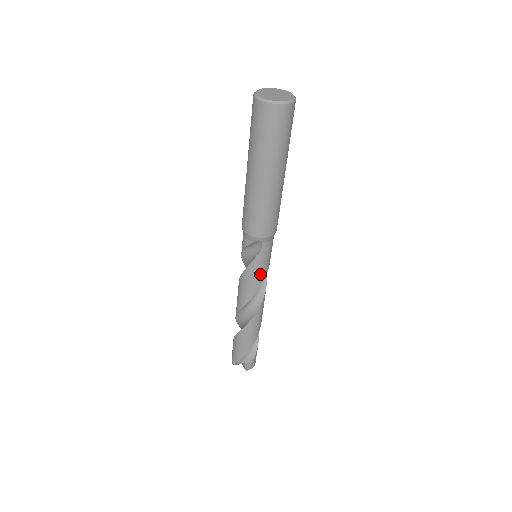
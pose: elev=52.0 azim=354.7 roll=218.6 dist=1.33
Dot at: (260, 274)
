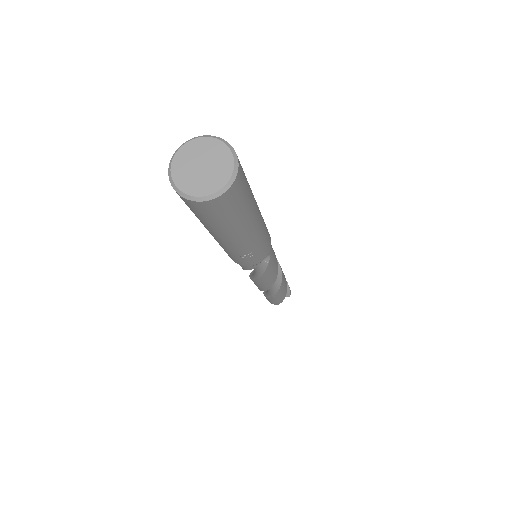
Dot at: (275, 264)
